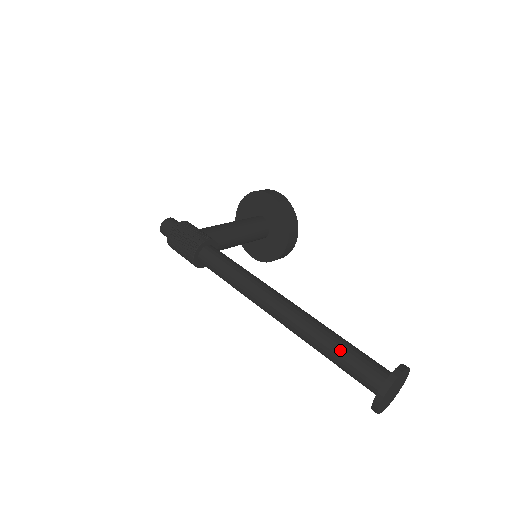
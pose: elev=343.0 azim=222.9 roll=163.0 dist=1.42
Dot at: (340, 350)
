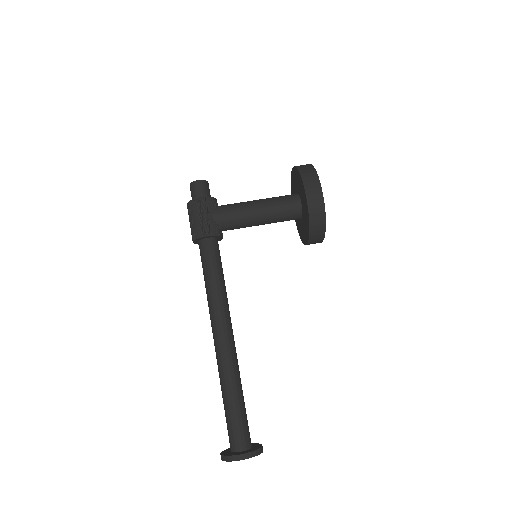
Dot at: (227, 407)
